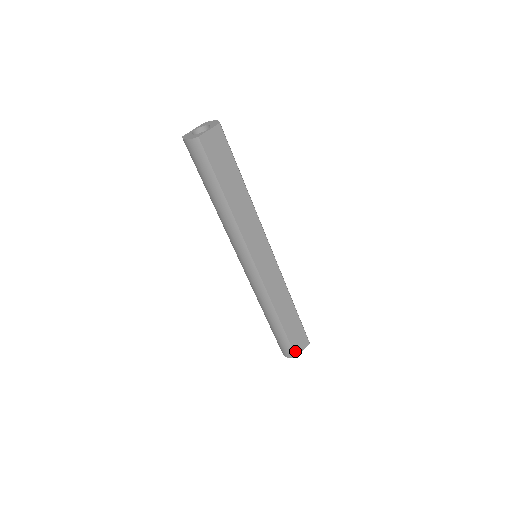
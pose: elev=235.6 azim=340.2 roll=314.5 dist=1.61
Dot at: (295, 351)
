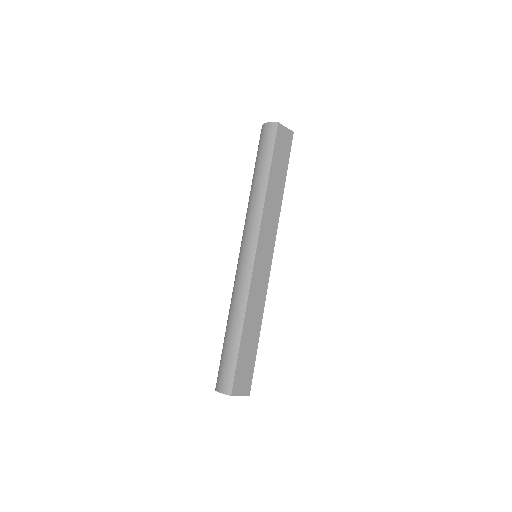
Dot at: (234, 386)
